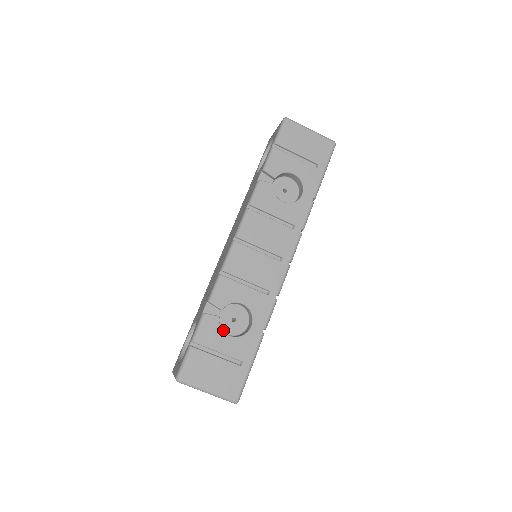
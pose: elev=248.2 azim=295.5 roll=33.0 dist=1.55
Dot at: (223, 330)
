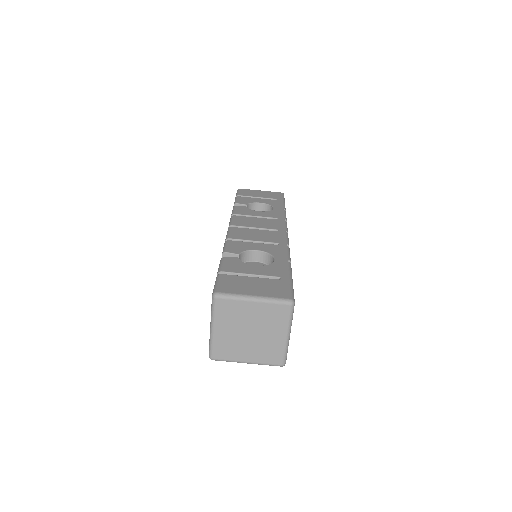
Dot at: occluded
